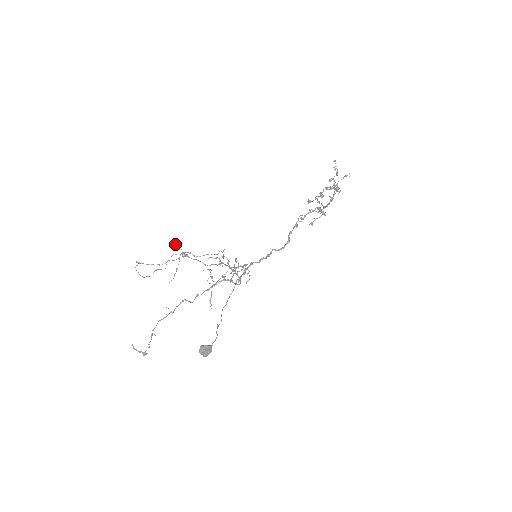
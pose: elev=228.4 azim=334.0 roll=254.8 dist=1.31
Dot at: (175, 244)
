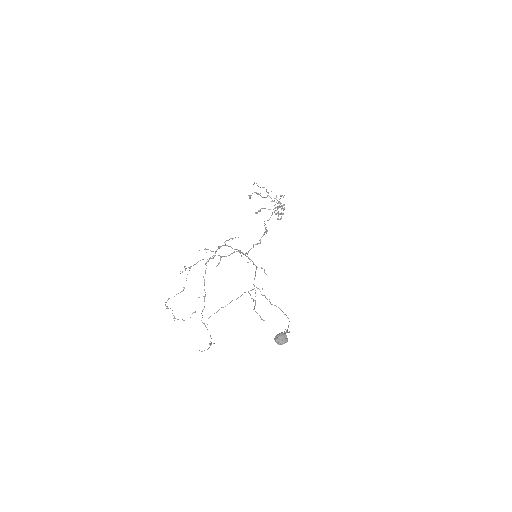
Dot at: occluded
